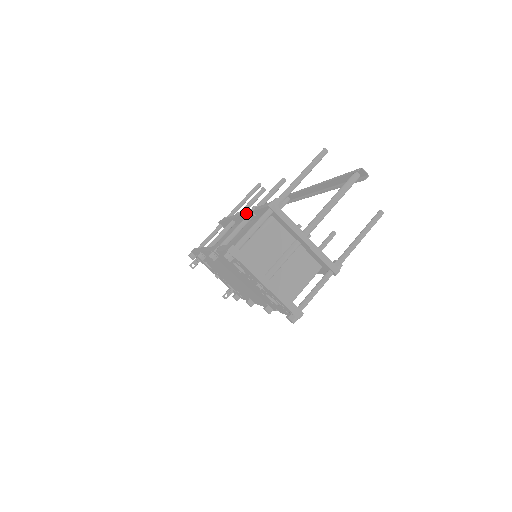
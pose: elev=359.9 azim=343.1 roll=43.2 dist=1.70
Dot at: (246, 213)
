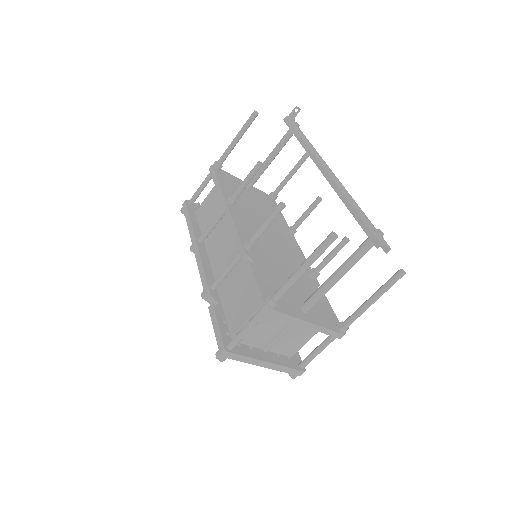
Dot at: occluded
